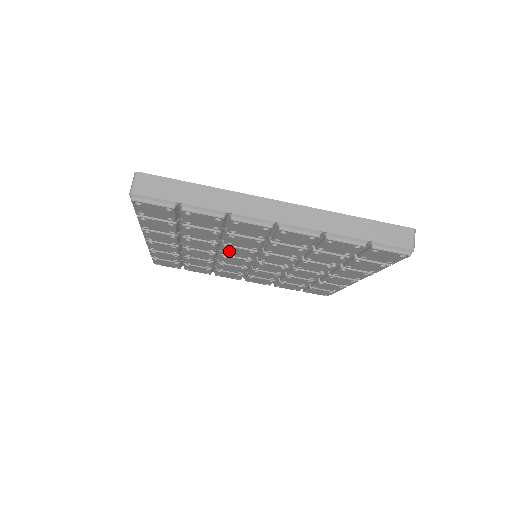
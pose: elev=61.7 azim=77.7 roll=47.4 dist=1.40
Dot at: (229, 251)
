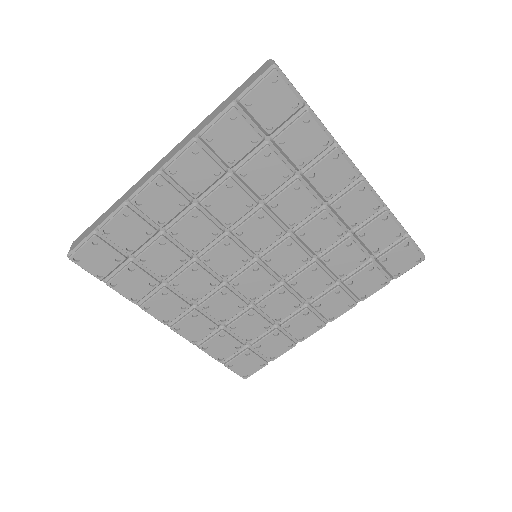
Dot at: (251, 227)
